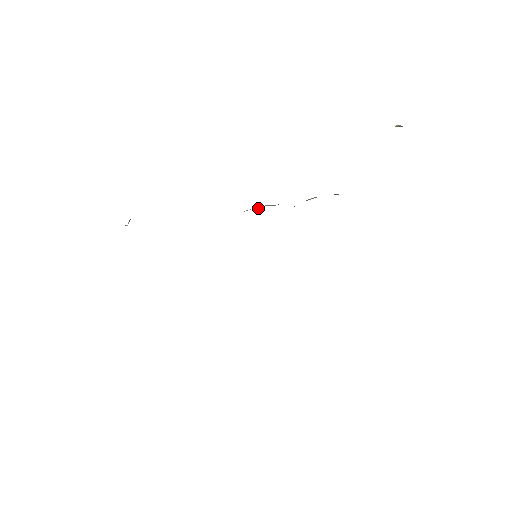
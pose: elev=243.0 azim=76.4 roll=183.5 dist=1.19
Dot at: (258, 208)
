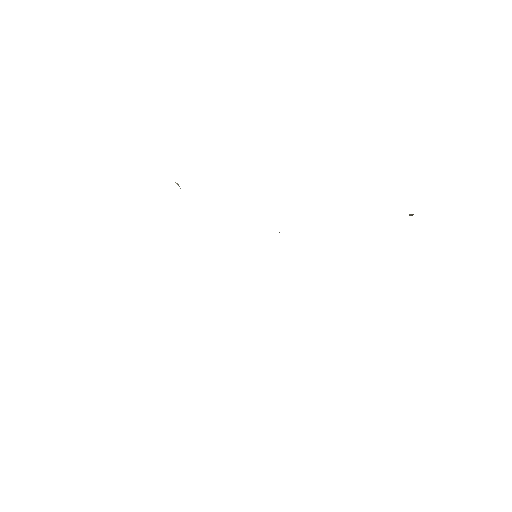
Dot at: occluded
